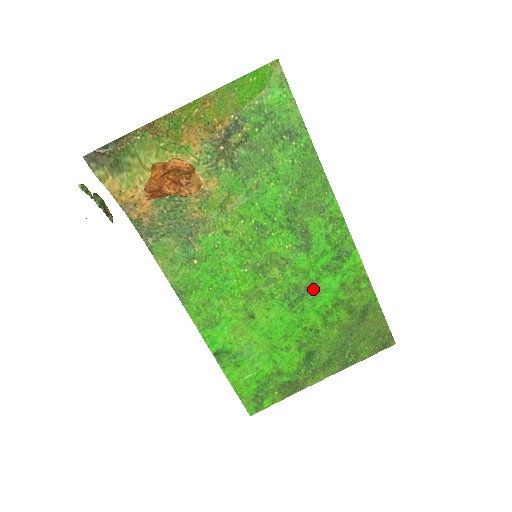
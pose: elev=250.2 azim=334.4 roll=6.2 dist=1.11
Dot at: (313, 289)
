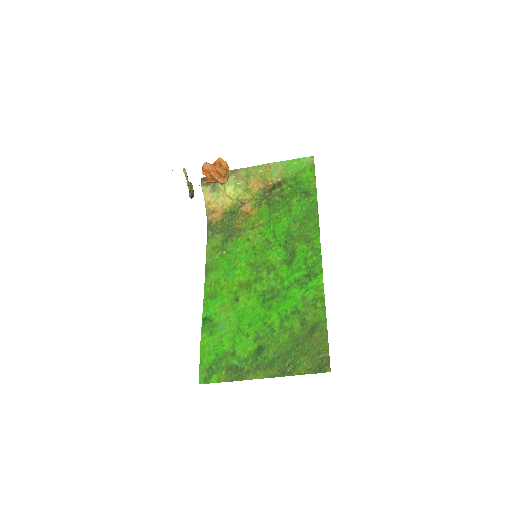
Dot at: (283, 294)
